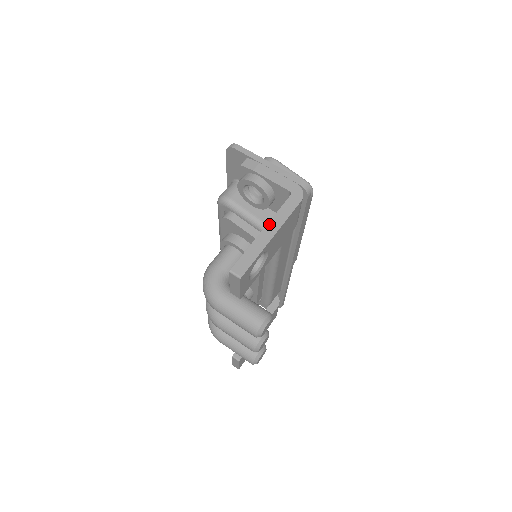
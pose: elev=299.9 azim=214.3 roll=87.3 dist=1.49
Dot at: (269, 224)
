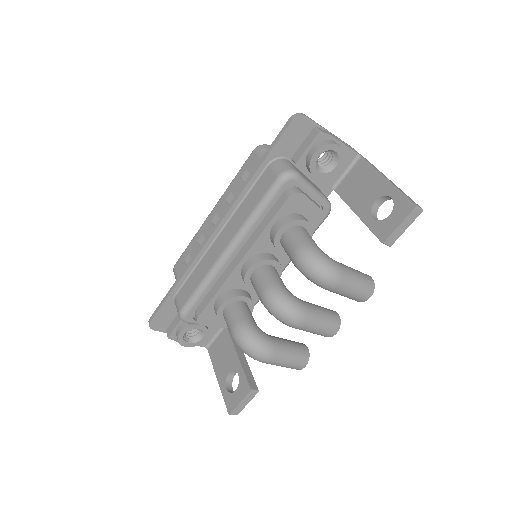
Dot at: (382, 174)
